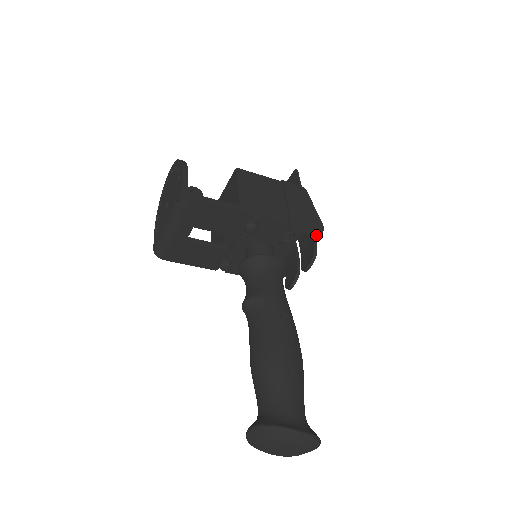
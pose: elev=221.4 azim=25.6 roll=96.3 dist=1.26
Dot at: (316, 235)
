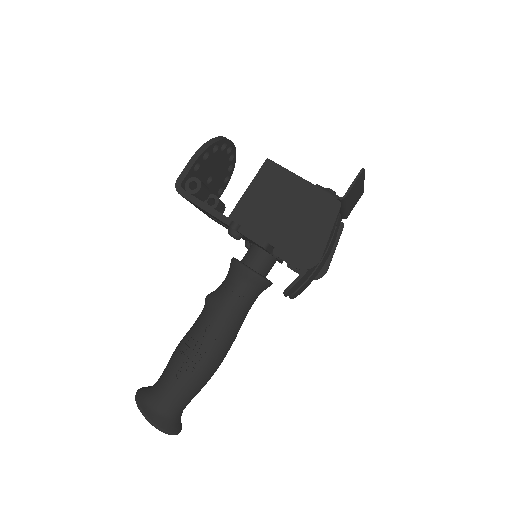
Dot at: (299, 269)
